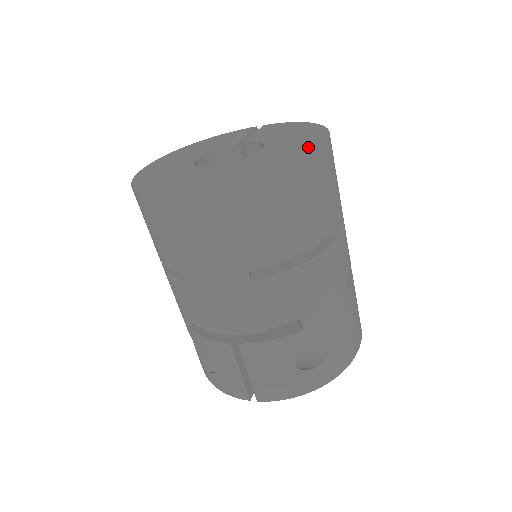
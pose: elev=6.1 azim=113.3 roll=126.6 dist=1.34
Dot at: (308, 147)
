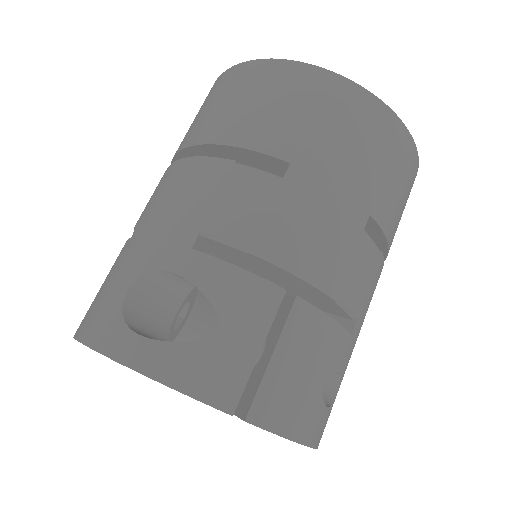
Dot at: occluded
